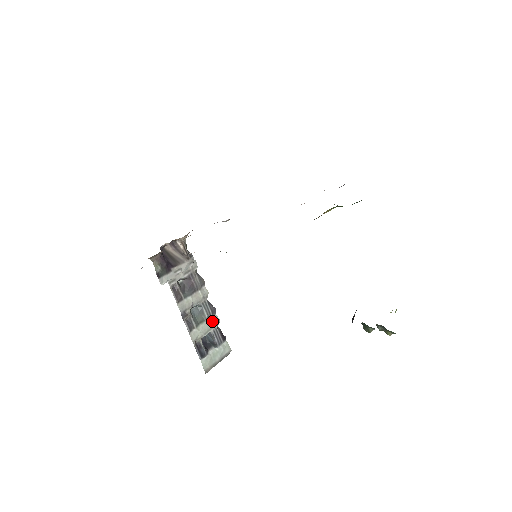
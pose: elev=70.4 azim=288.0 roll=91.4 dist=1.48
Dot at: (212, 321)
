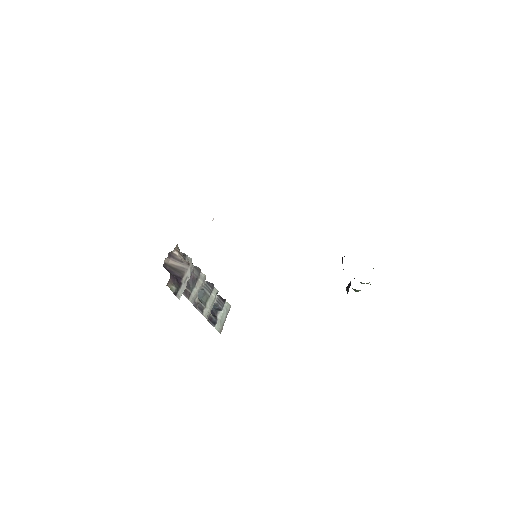
Dot at: (213, 295)
